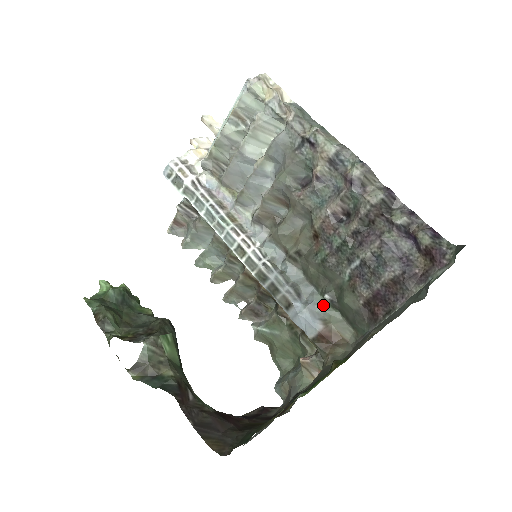
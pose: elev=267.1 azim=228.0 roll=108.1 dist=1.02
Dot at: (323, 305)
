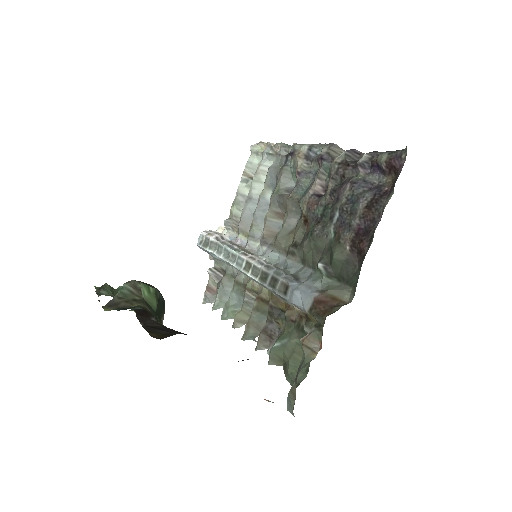
Dot at: (320, 279)
